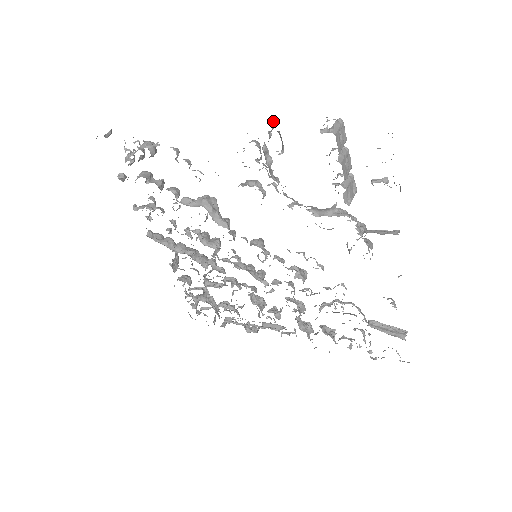
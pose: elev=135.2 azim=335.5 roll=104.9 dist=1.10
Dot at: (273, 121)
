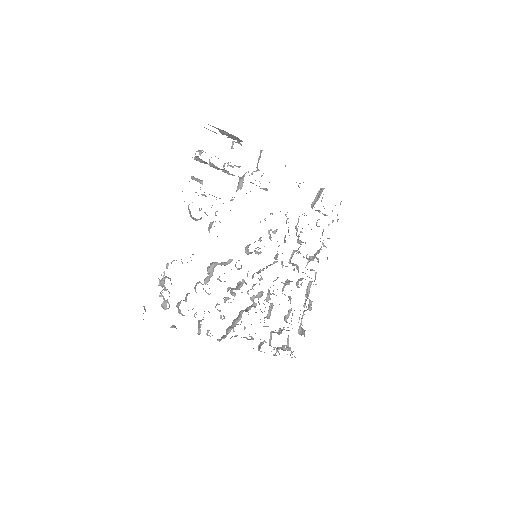
Dot at: occluded
